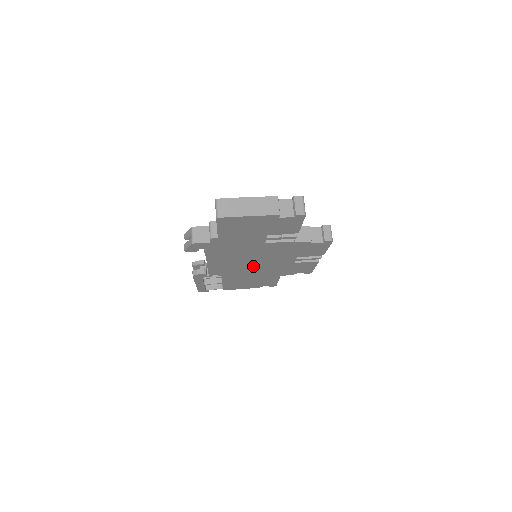
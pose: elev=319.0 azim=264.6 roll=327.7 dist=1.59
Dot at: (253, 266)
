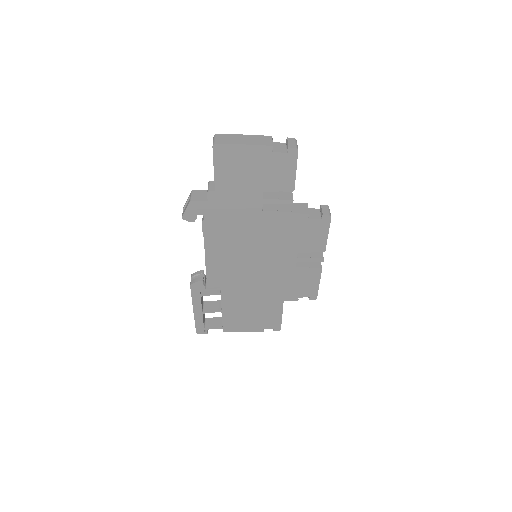
Dot at: (253, 270)
